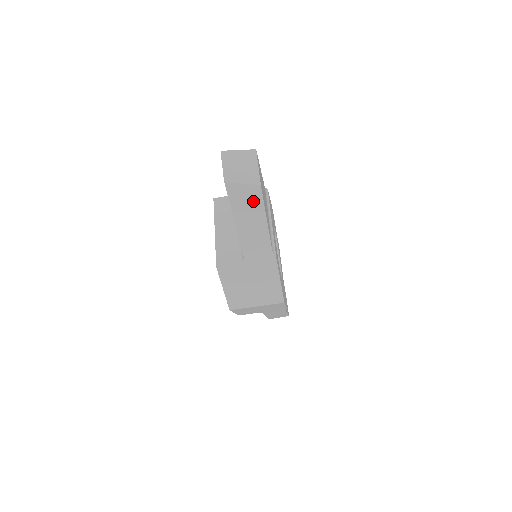
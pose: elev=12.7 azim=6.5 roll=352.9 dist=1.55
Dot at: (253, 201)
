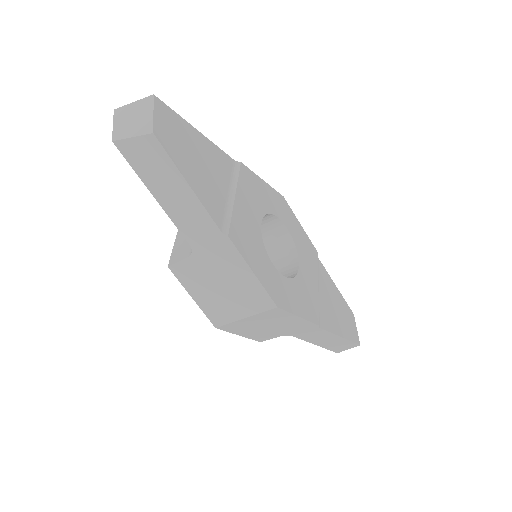
Dot at: (157, 159)
